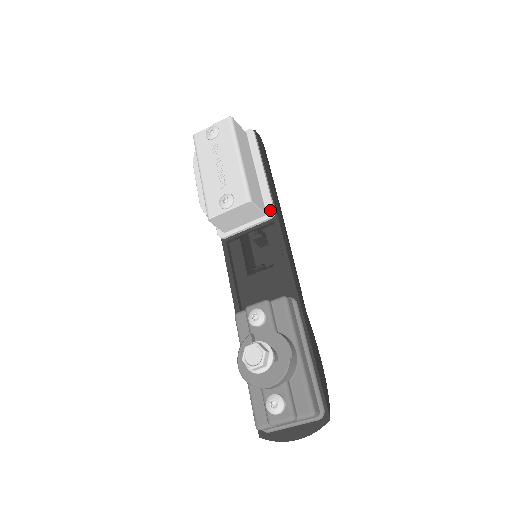
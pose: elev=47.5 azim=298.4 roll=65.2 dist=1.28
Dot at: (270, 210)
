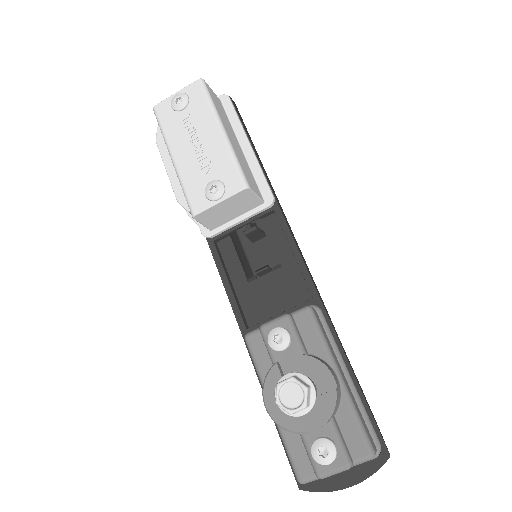
Dot at: (268, 196)
